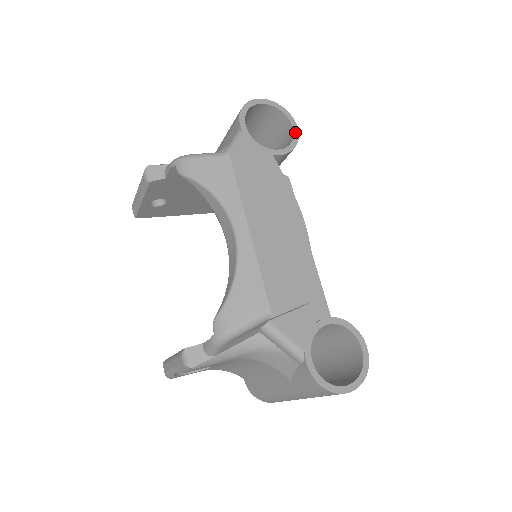
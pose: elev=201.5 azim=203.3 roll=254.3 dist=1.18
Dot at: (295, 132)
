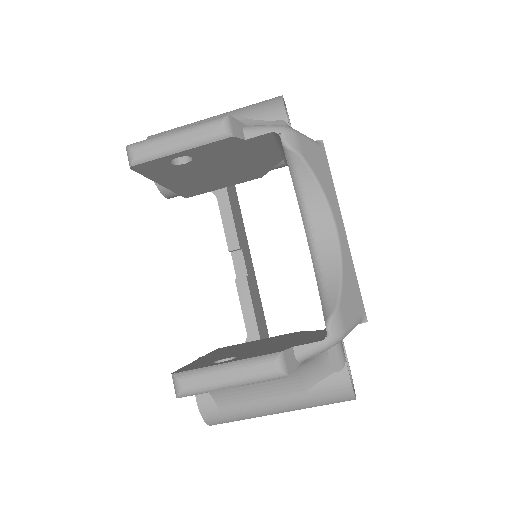
Dot at: occluded
